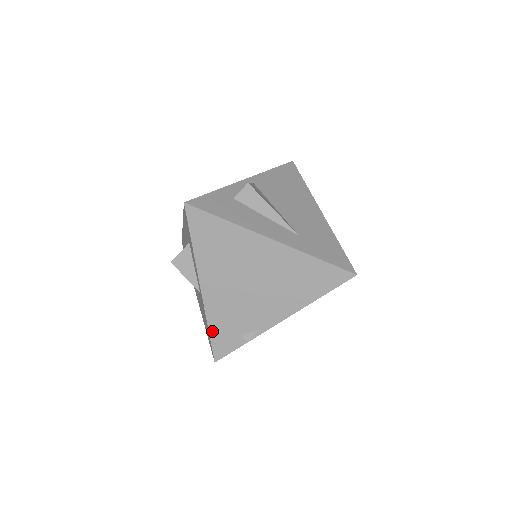
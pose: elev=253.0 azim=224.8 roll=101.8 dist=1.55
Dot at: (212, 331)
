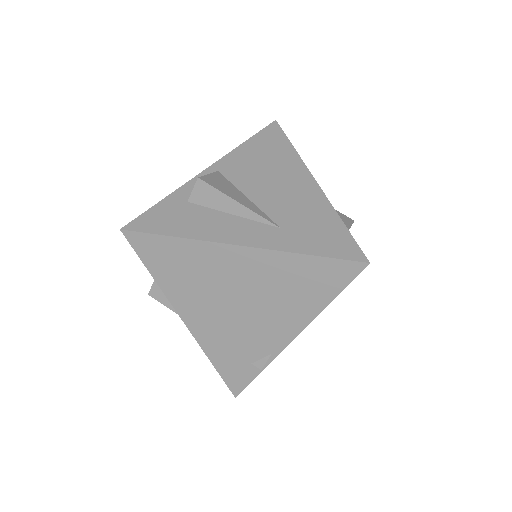
Dot at: (217, 365)
